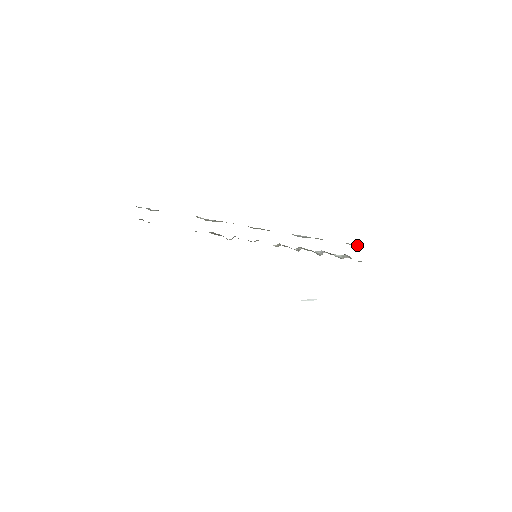
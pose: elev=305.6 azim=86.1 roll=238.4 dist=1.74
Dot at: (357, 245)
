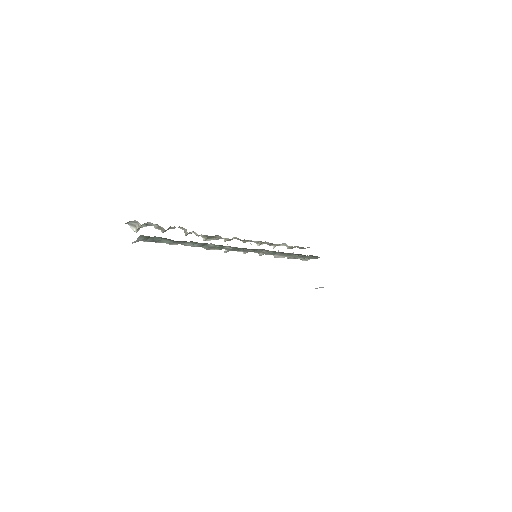
Dot at: (304, 248)
